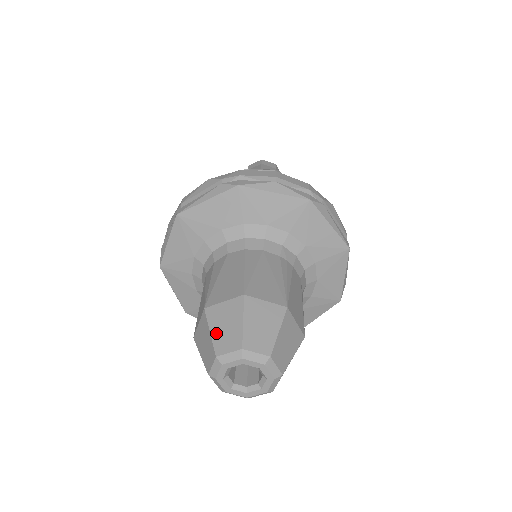
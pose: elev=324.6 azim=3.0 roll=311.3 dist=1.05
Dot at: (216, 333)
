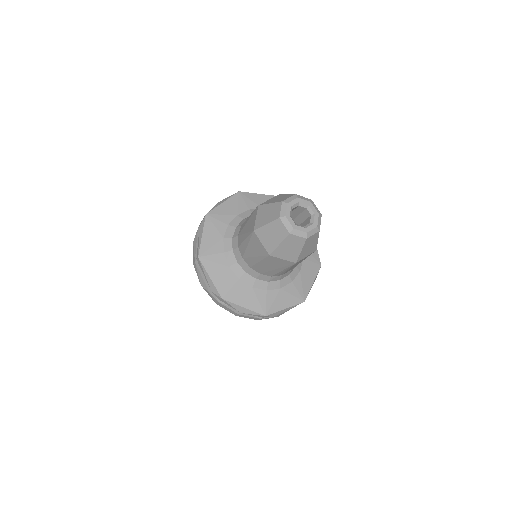
Dot at: (268, 220)
